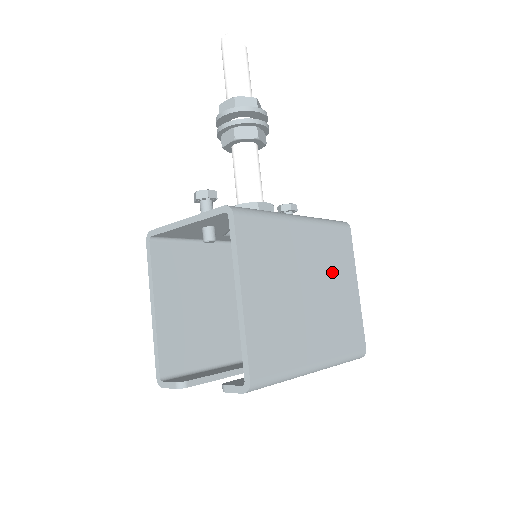
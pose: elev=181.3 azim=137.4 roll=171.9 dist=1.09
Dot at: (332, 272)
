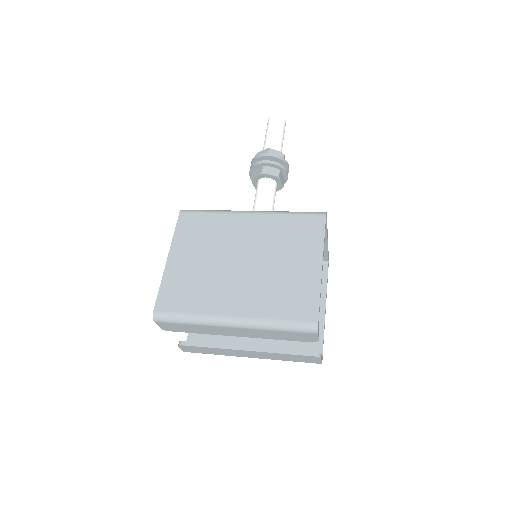
Dot at: (281, 250)
